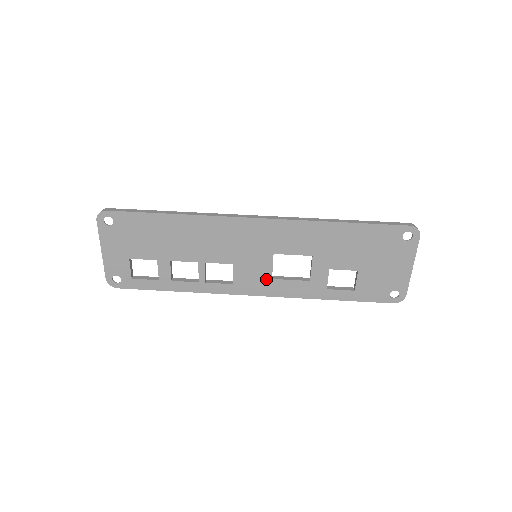
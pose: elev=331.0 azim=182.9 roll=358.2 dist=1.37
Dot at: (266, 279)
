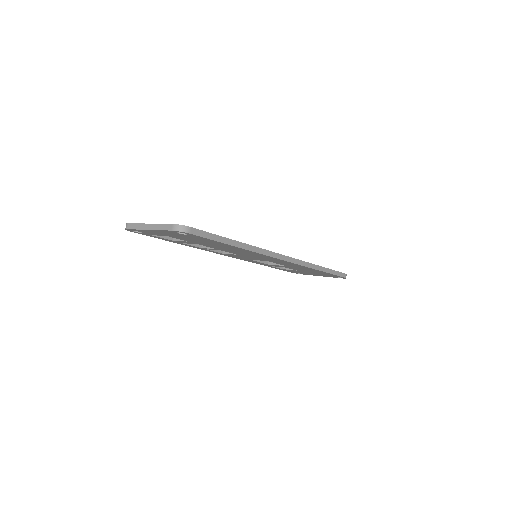
Dot at: occluded
